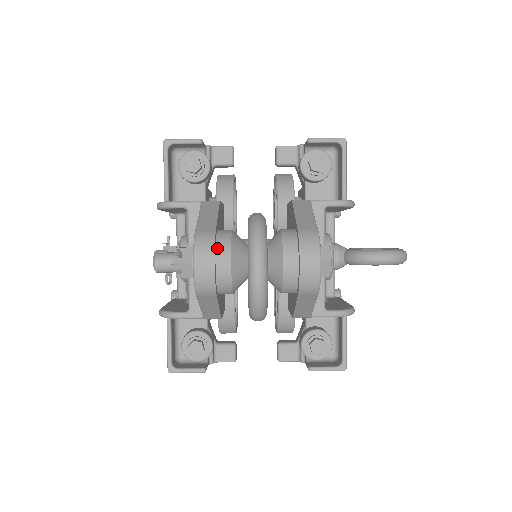
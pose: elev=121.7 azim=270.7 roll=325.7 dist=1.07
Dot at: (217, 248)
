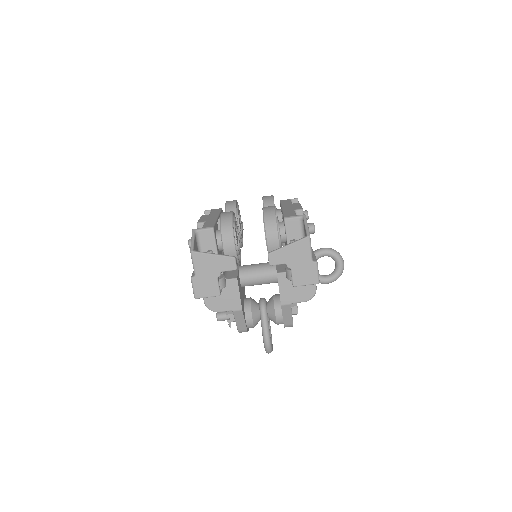
Dot at: occluded
